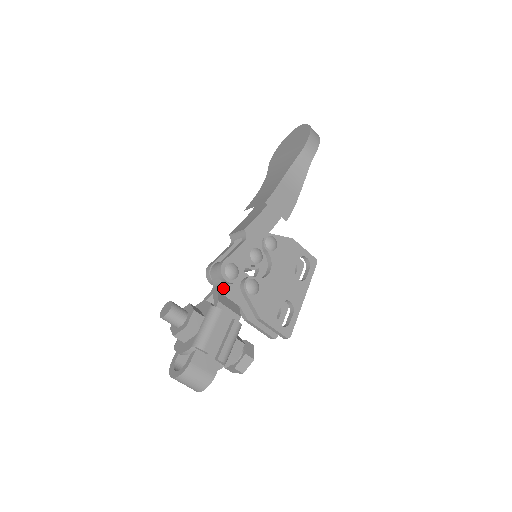
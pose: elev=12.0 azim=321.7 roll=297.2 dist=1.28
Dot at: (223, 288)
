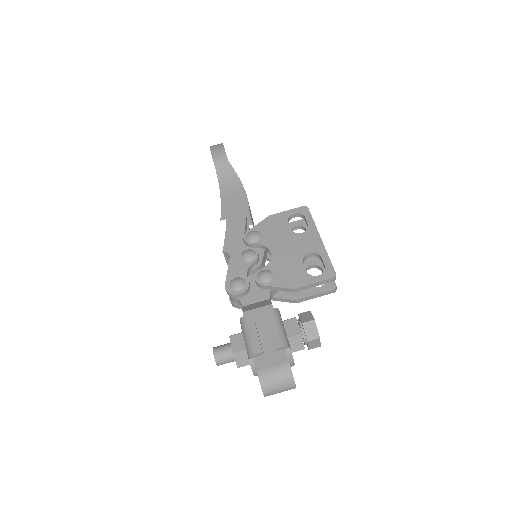
Dot at: (245, 301)
